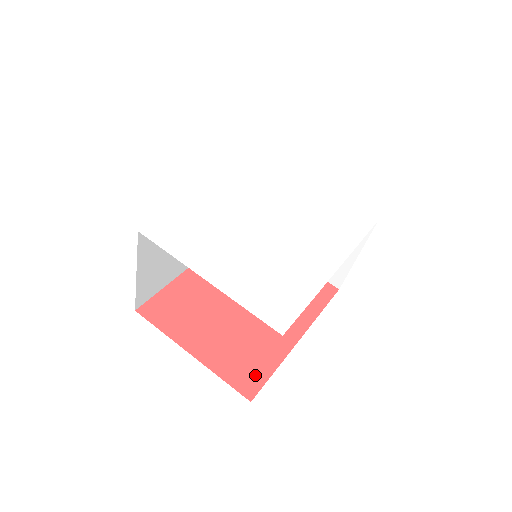
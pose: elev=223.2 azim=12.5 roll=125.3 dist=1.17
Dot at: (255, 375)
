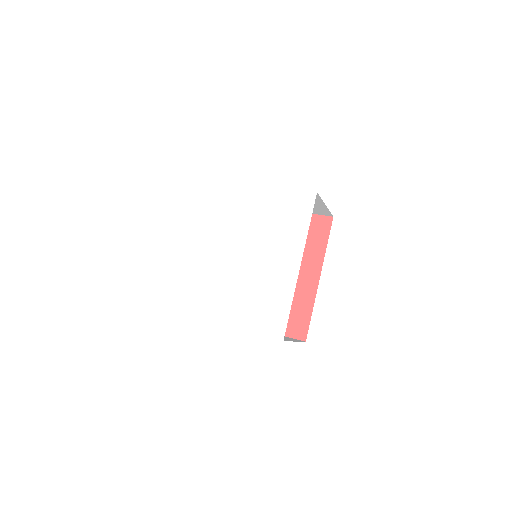
Dot at: (301, 322)
